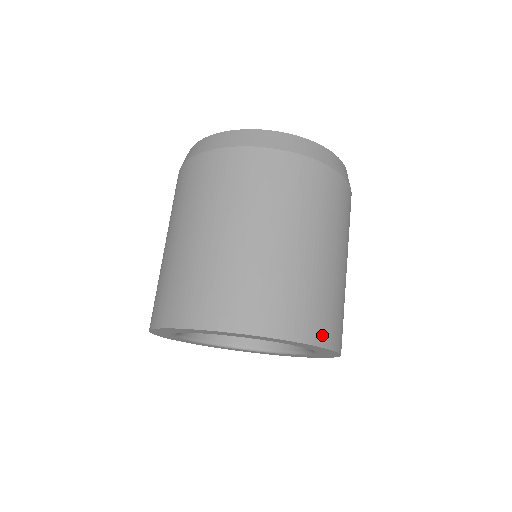
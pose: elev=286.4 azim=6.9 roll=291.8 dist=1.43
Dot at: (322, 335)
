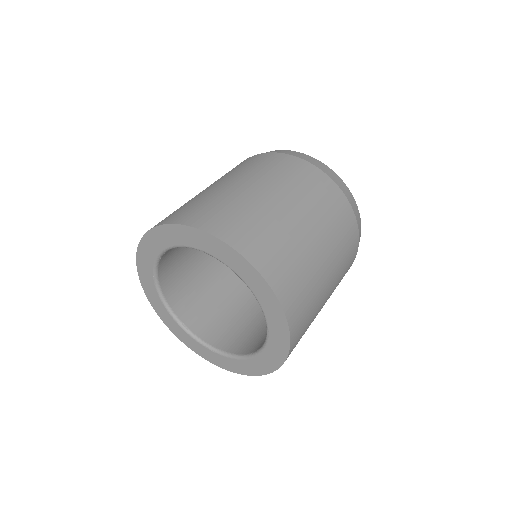
Dot at: (292, 350)
